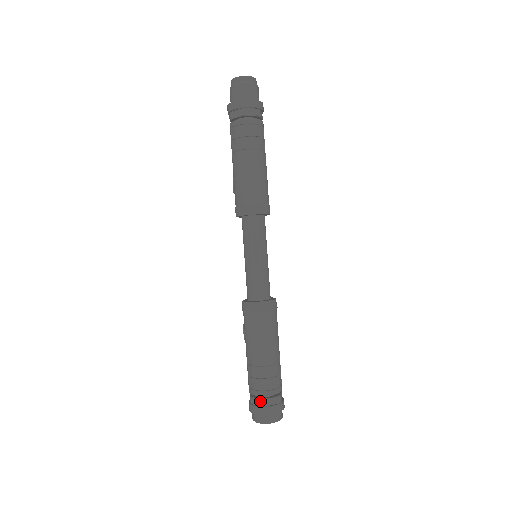
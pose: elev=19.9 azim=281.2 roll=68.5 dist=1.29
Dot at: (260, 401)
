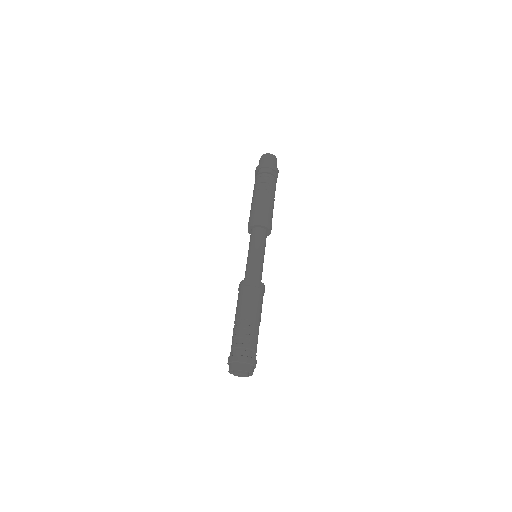
Dot at: (233, 351)
